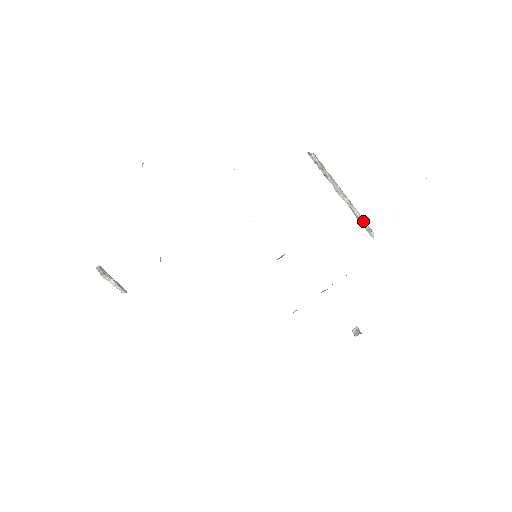
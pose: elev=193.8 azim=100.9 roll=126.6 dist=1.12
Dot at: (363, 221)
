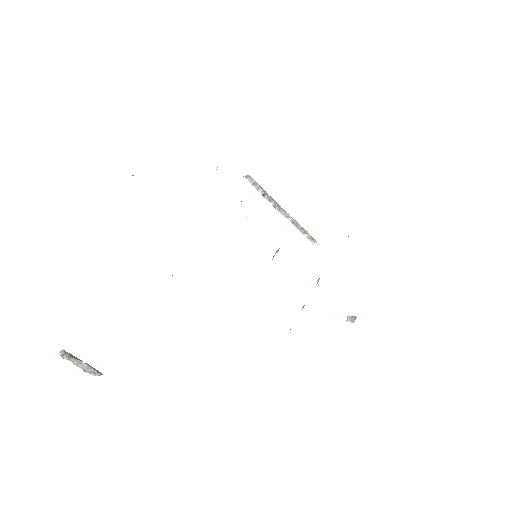
Dot at: (305, 230)
